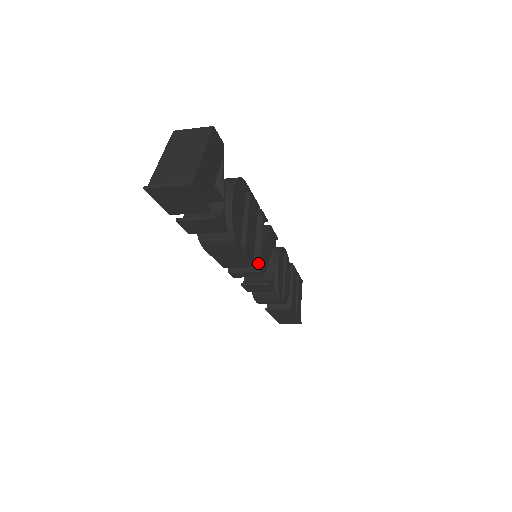
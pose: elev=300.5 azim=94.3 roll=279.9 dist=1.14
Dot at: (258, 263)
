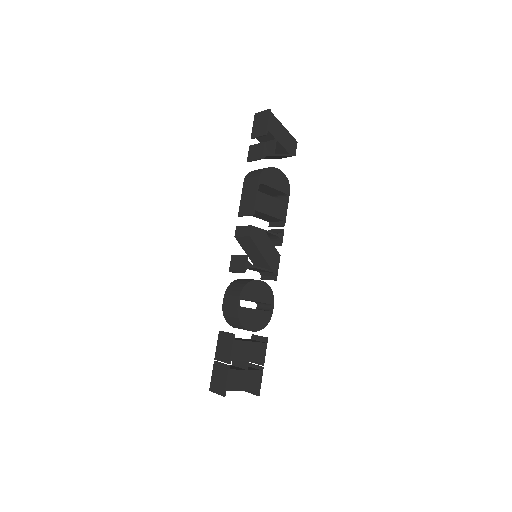
Dot at: (255, 227)
